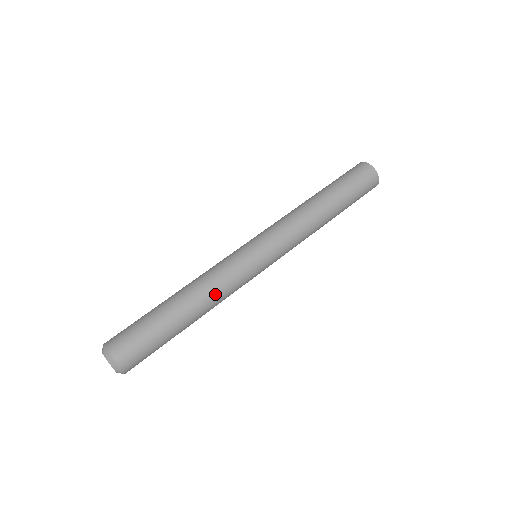
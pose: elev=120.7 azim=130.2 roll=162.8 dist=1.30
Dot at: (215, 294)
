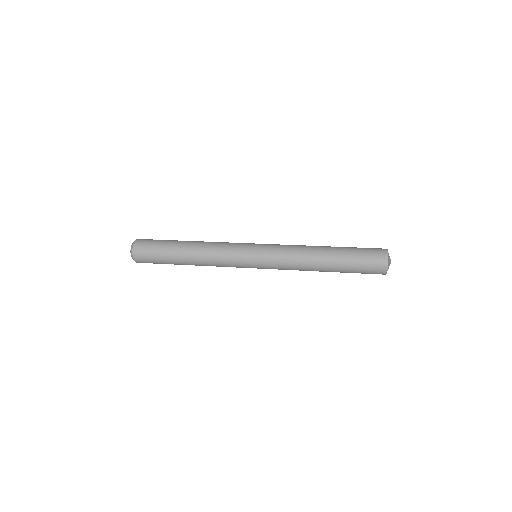
Dot at: (209, 251)
